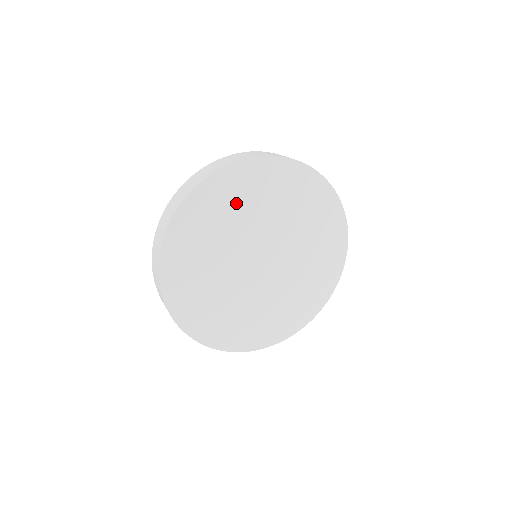
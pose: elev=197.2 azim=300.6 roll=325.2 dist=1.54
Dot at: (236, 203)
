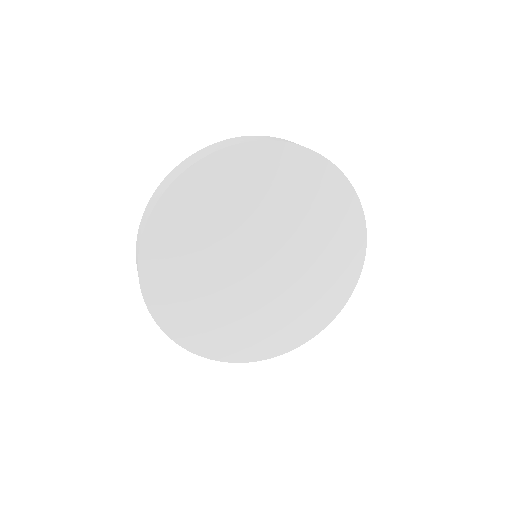
Dot at: (213, 205)
